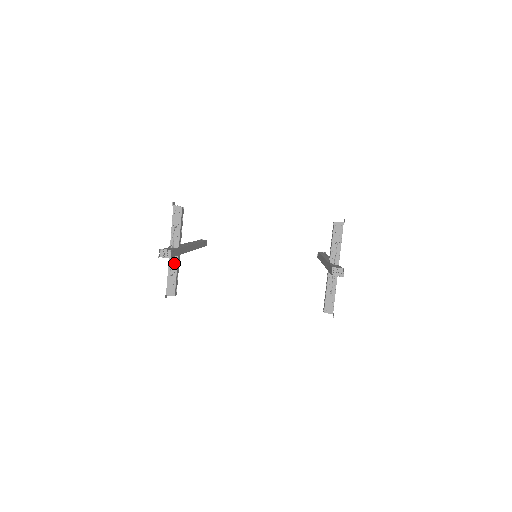
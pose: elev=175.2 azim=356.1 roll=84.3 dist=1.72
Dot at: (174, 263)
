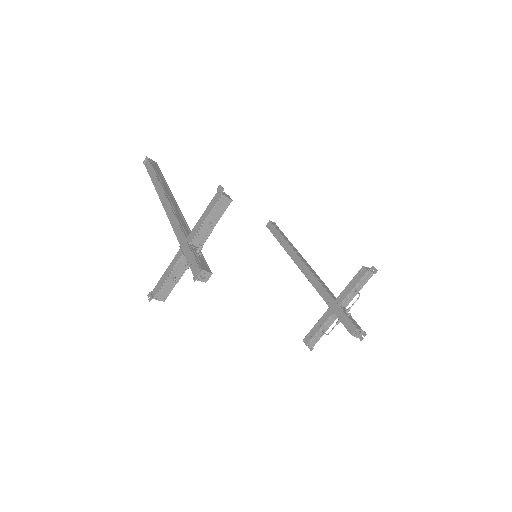
Dot at: (184, 265)
